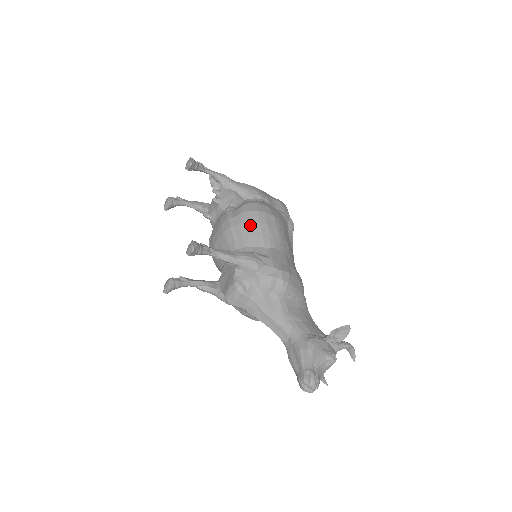
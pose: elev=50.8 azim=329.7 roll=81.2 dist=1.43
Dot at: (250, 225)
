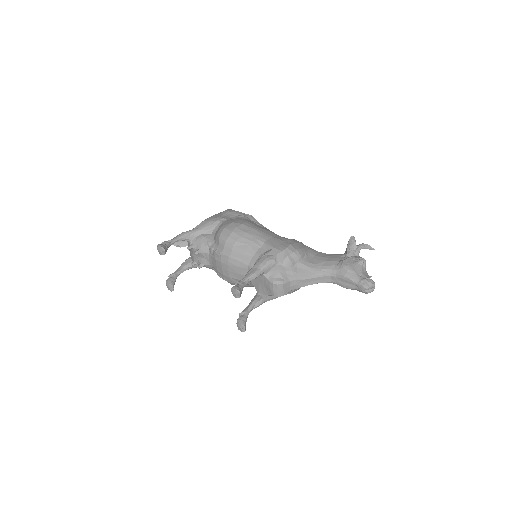
Dot at: (239, 244)
